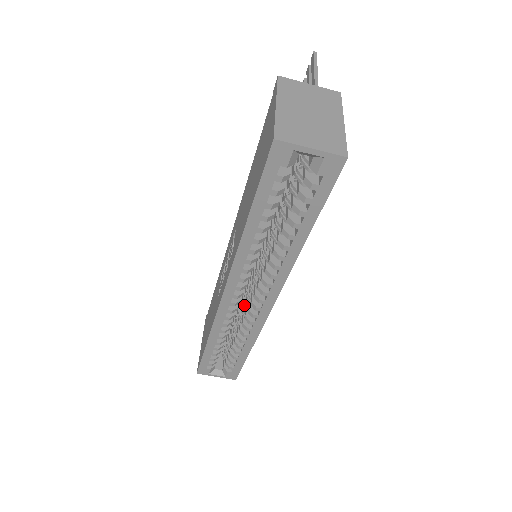
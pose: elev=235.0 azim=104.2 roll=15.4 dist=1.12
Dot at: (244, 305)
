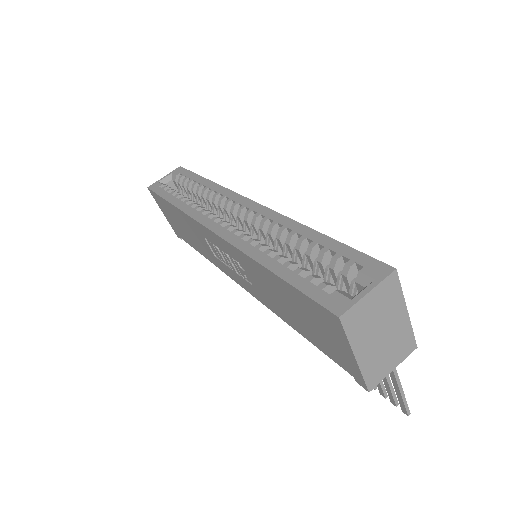
Dot at: (260, 240)
